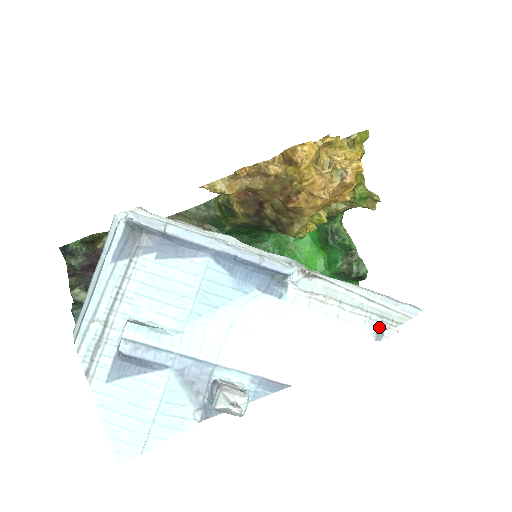
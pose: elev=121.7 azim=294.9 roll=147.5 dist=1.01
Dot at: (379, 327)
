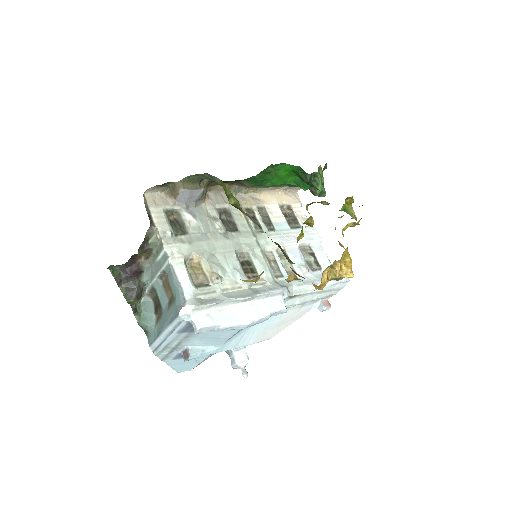
Dot at: (322, 302)
